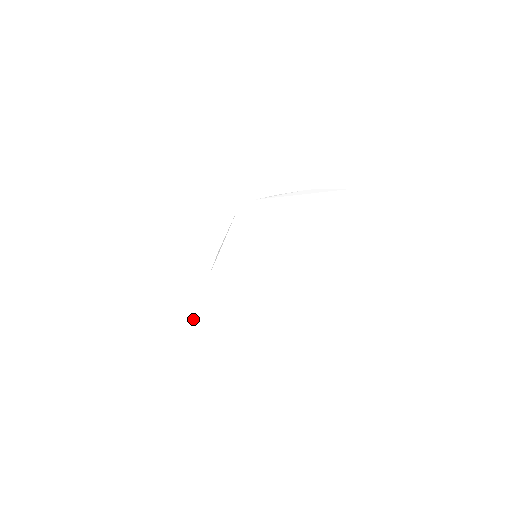
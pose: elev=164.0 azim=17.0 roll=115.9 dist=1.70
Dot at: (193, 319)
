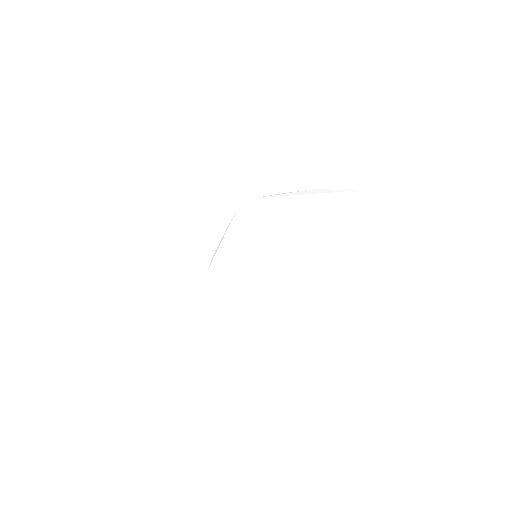
Dot at: (191, 313)
